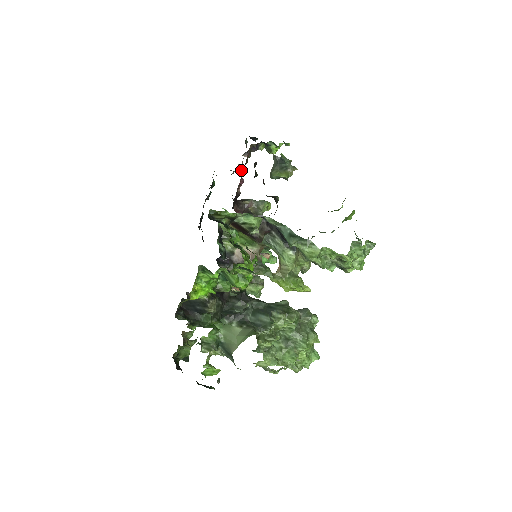
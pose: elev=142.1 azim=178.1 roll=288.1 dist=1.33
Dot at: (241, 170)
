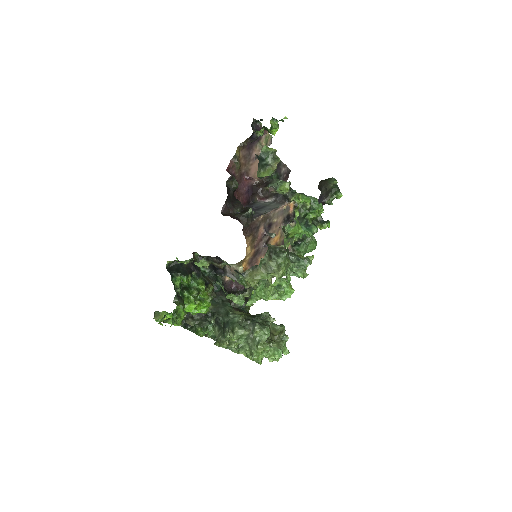
Dot at: (254, 159)
